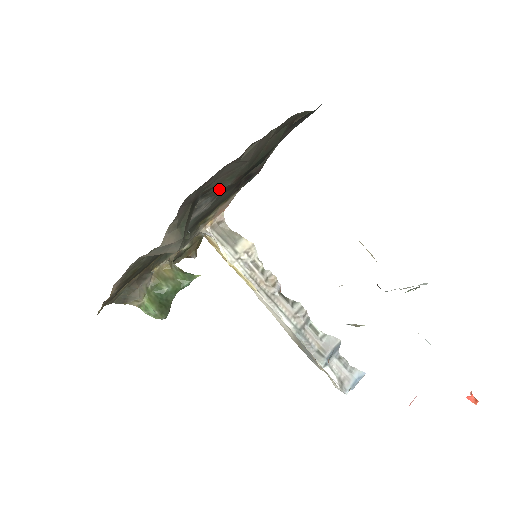
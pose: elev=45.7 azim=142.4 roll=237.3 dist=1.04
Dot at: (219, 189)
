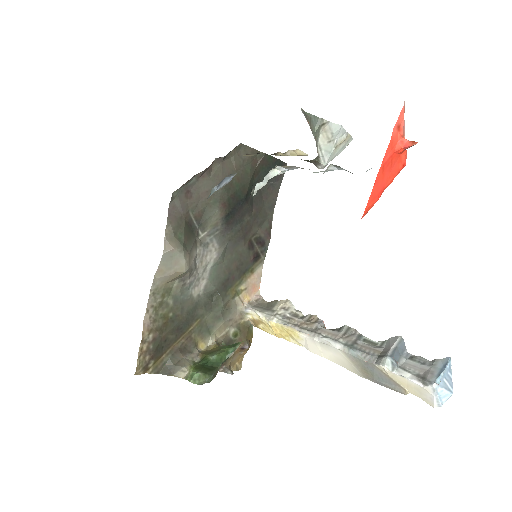
Dot at: (211, 217)
